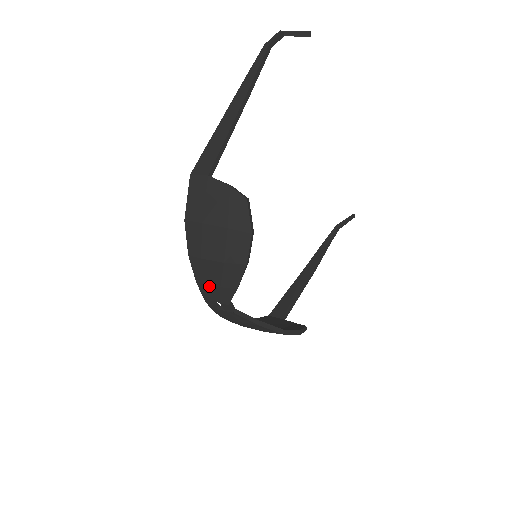
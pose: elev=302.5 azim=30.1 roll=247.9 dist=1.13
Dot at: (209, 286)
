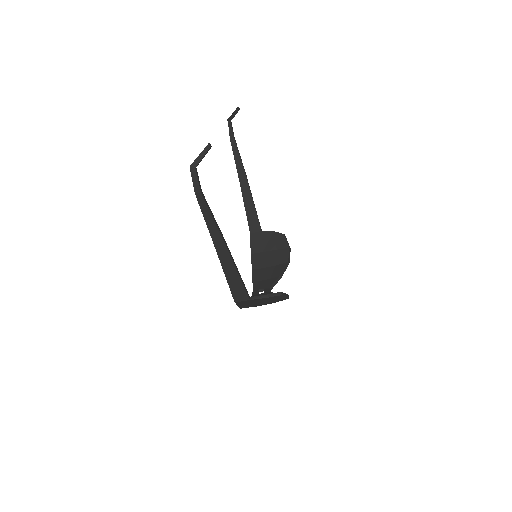
Dot at: occluded
